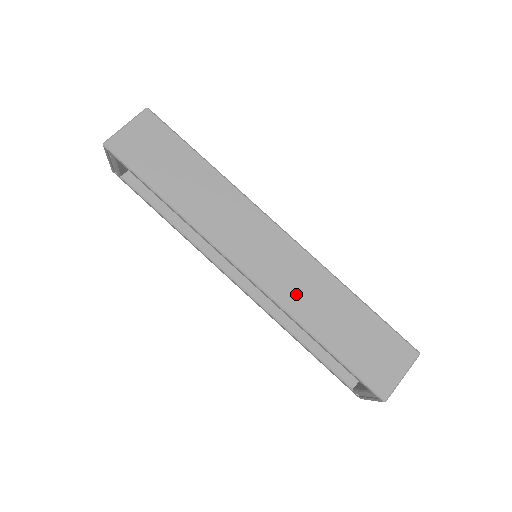
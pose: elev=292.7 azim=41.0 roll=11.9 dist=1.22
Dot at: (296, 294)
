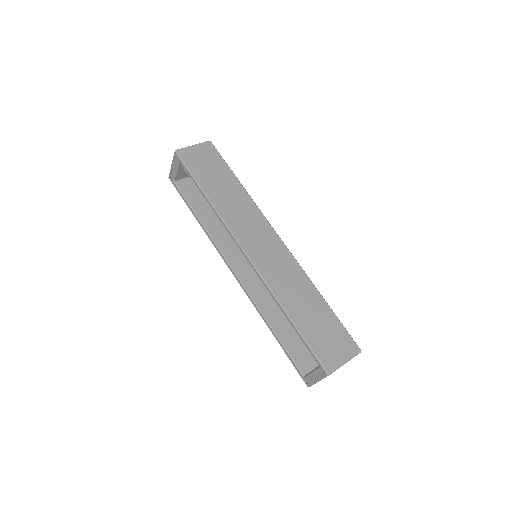
Dot at: (280, 281)
